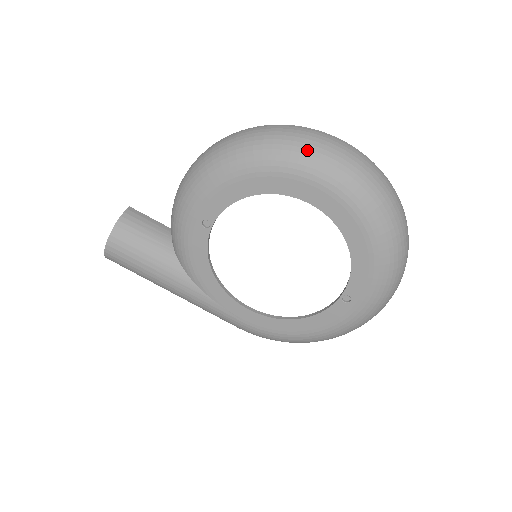
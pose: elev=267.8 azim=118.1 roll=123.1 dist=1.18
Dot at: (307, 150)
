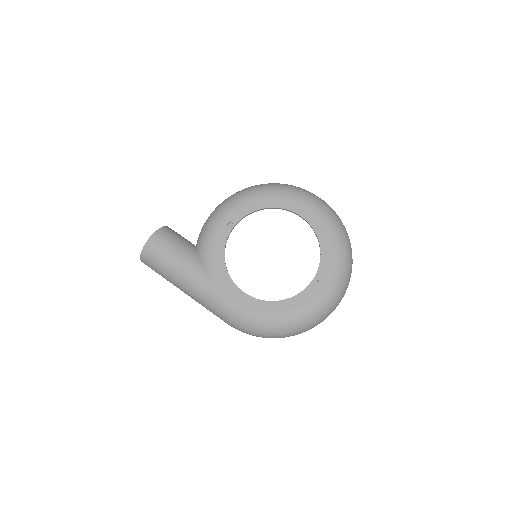
Dot at: (299, 189)
